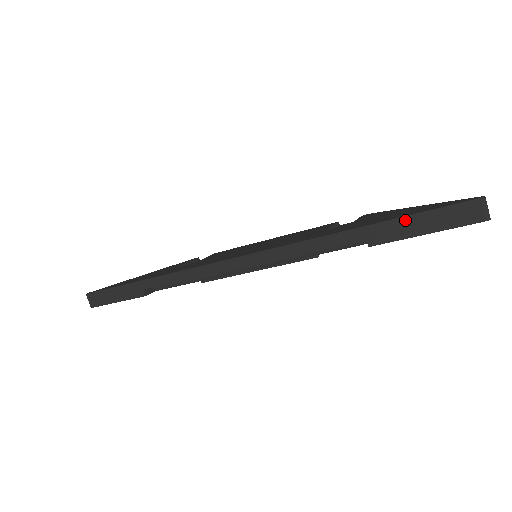
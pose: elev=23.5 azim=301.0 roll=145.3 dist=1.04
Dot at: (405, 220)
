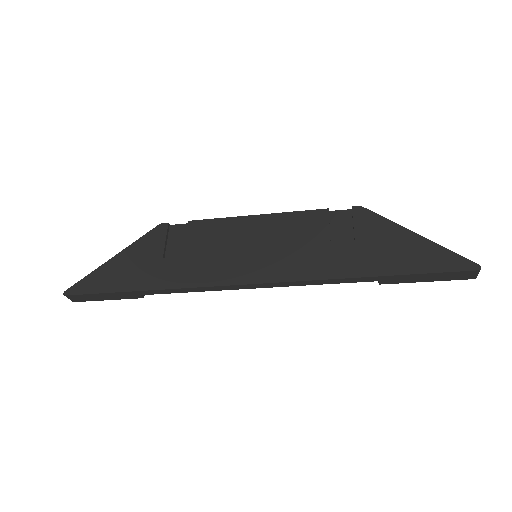
Dot at: (416, 276)
